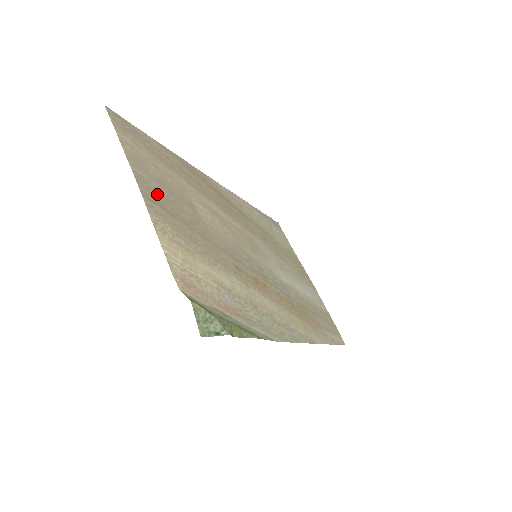
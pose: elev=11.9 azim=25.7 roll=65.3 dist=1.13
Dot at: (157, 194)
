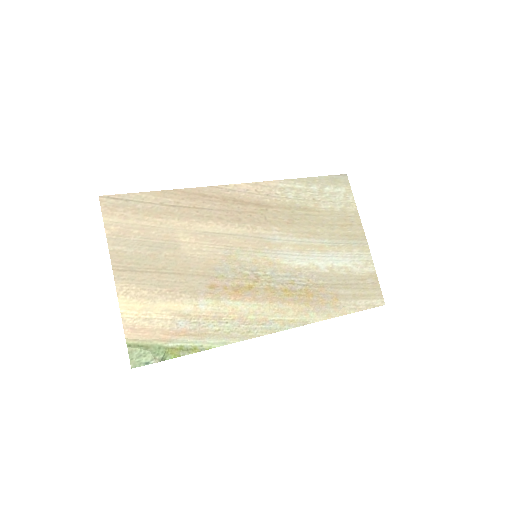
Dot at: (131, 259)
